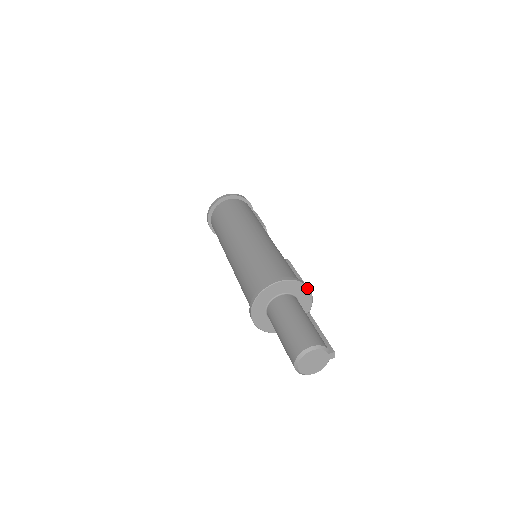
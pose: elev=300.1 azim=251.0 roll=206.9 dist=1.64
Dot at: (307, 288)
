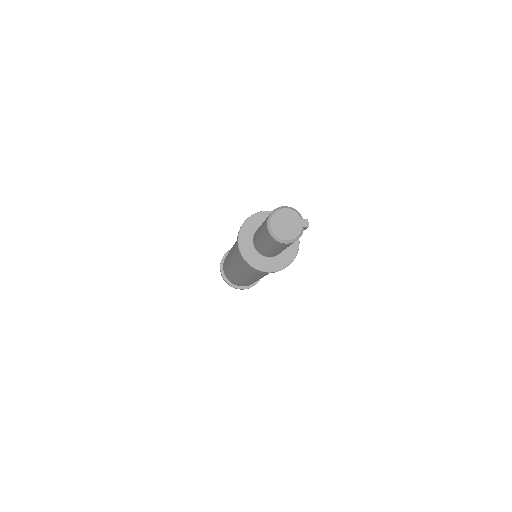
Dot at: occluded
